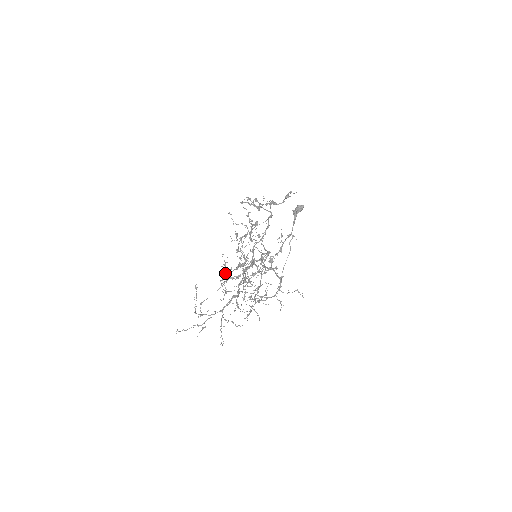
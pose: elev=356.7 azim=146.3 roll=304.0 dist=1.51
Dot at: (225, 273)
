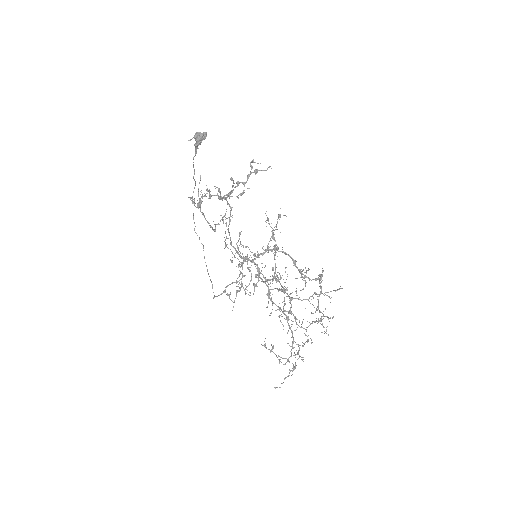
Dot at: occluded
